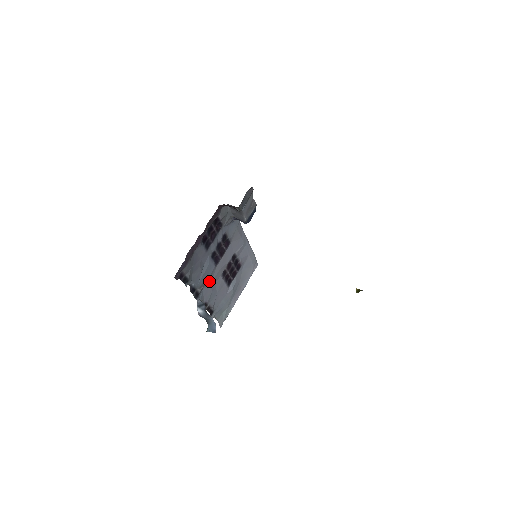
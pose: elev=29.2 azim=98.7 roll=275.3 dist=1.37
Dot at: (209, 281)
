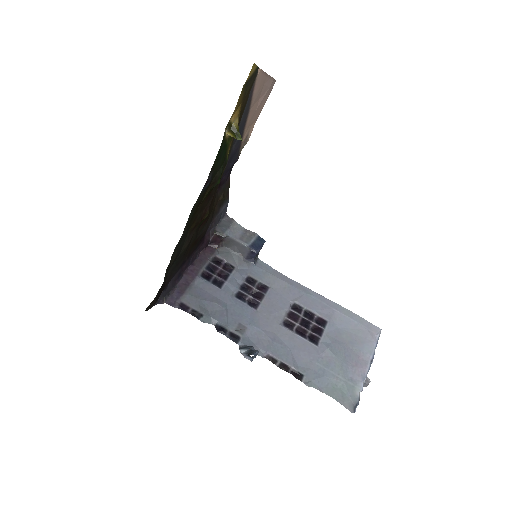
Dot at: (254, 326)
